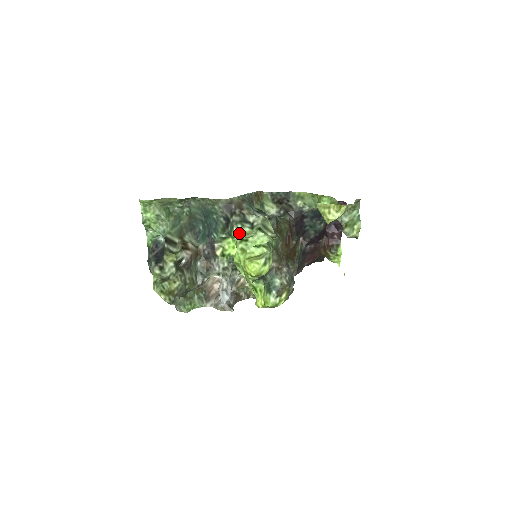
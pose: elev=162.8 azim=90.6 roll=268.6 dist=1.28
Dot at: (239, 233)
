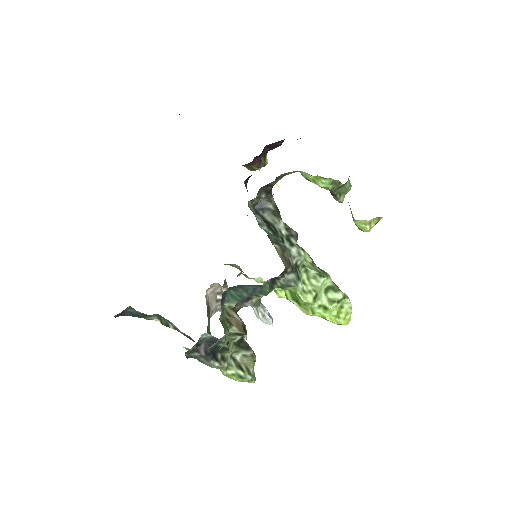
Dot at: (302, 290)
